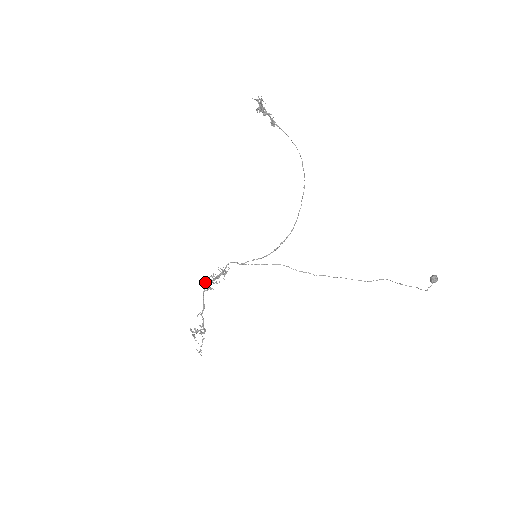
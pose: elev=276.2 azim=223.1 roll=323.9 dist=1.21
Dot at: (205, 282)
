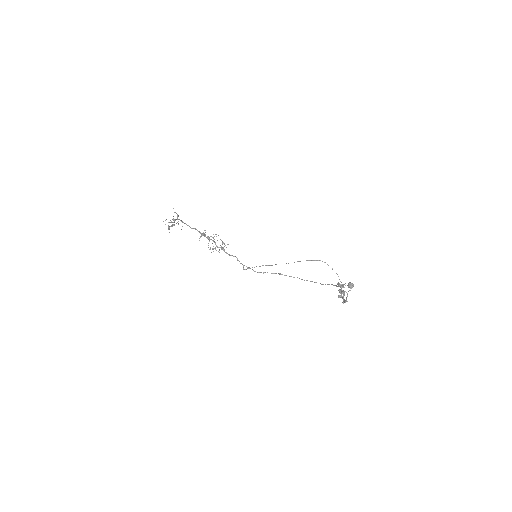
Dot at: (203, 235)
